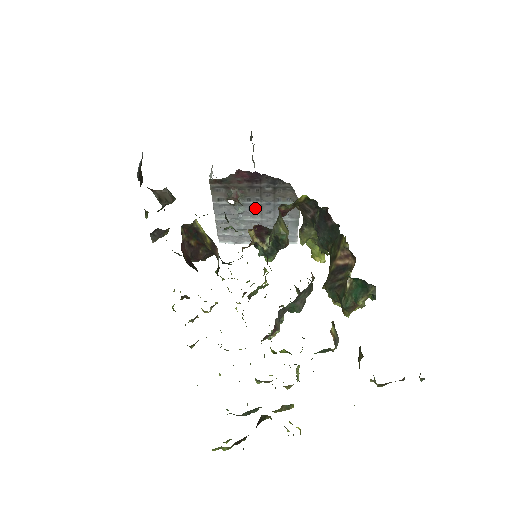
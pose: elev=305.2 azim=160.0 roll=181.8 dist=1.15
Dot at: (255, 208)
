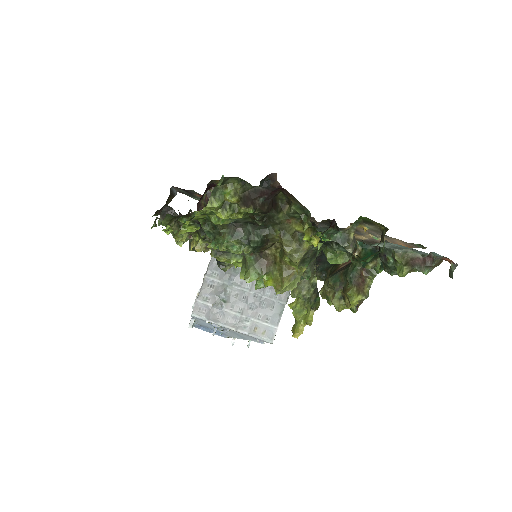
Dot at: occluded
